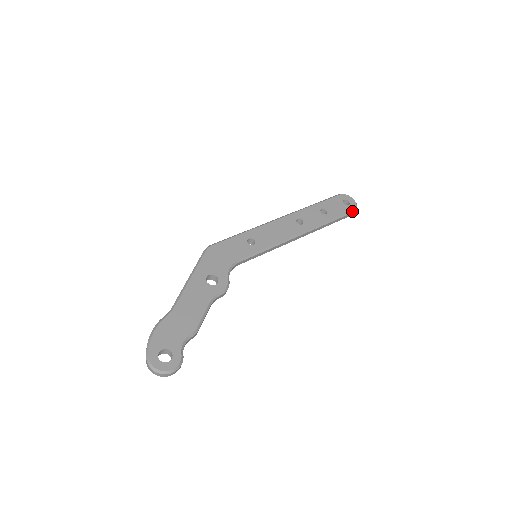
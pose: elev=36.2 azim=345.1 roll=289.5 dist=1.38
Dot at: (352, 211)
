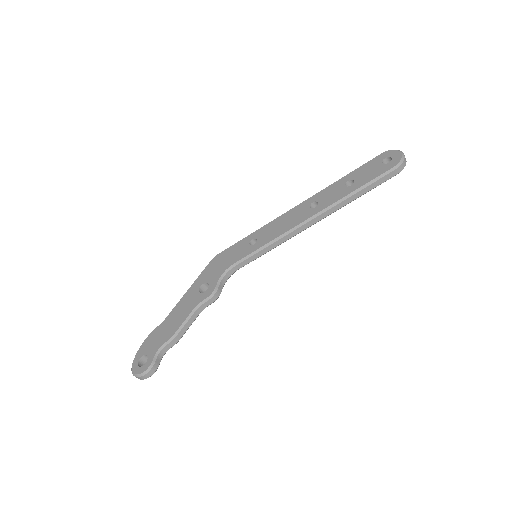
Dot at: (391, 169)
